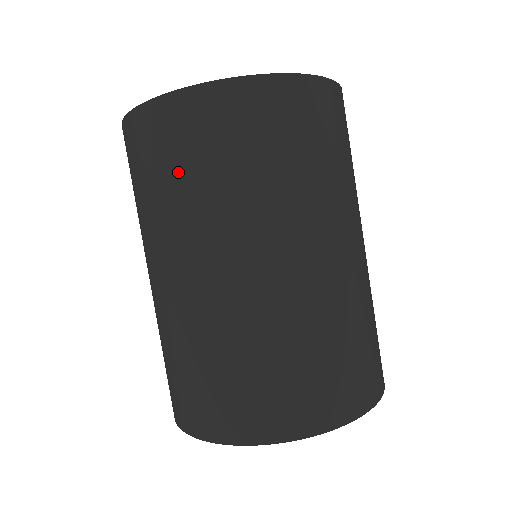
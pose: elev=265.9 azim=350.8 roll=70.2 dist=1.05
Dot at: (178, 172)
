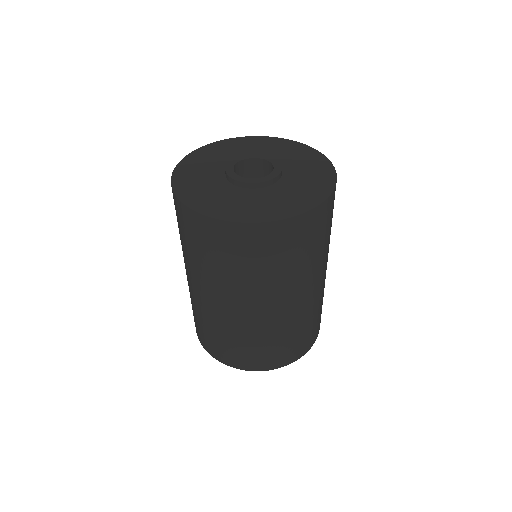
Dot at: (183, 237)
